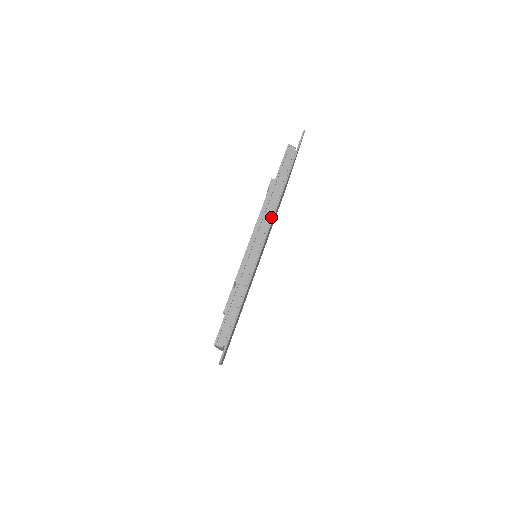
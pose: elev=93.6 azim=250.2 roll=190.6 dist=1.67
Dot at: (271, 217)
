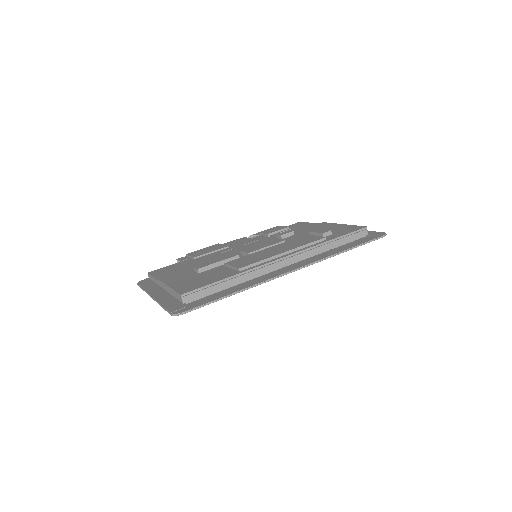
Dot at: (306, 257)
